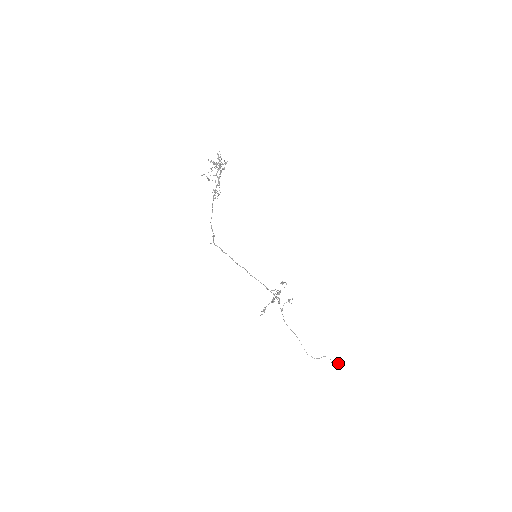
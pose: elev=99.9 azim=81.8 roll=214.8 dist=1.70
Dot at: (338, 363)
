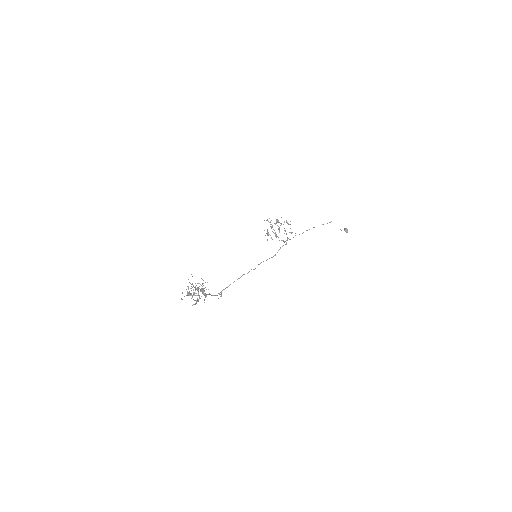
Dot at: (346, 232)
